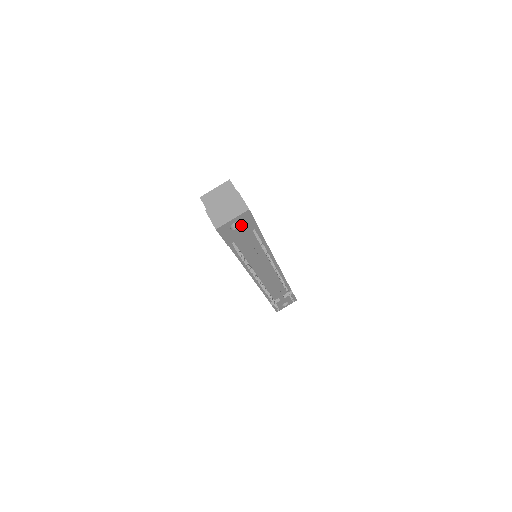
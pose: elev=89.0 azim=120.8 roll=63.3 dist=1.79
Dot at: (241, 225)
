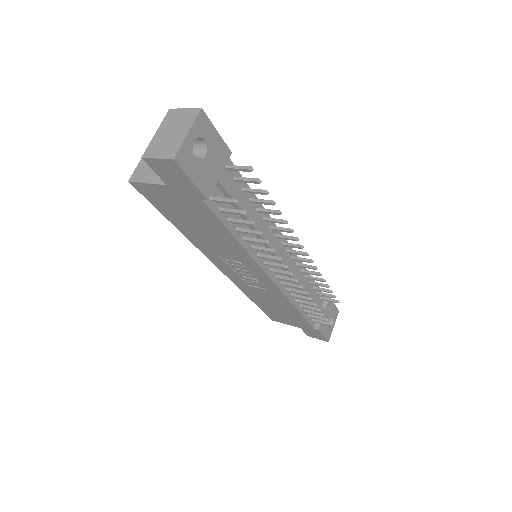
Dot at: (206, 149)
